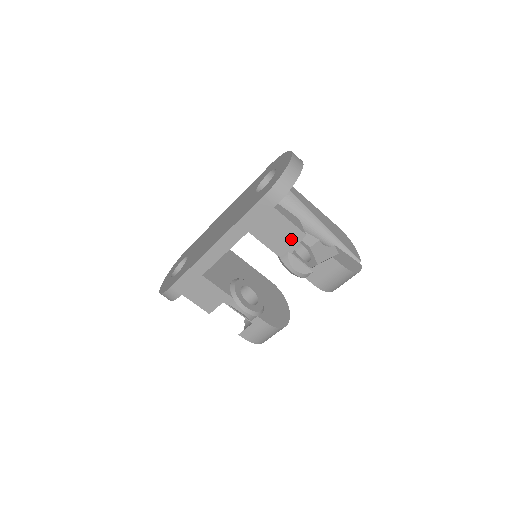
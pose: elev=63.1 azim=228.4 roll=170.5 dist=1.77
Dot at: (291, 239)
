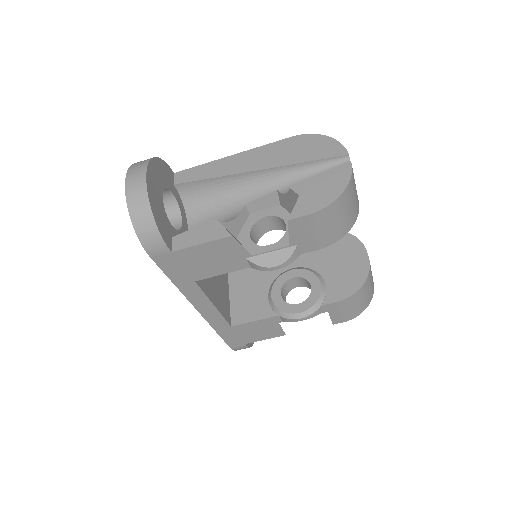
Dot at: (229, 250)
